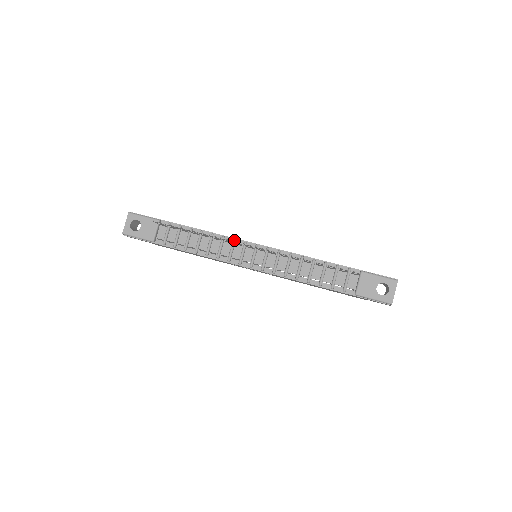
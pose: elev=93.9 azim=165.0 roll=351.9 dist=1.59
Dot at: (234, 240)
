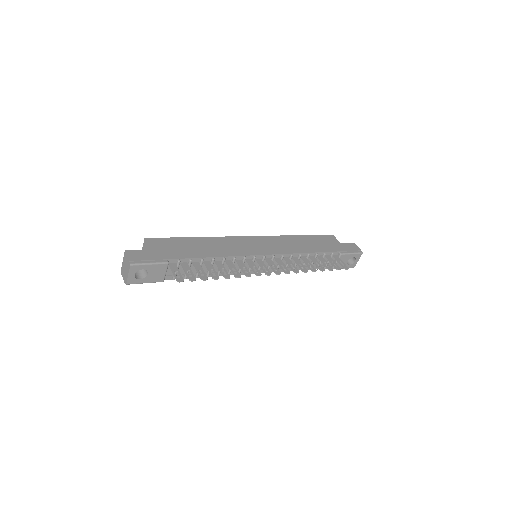
Dot at: (245, 259)
